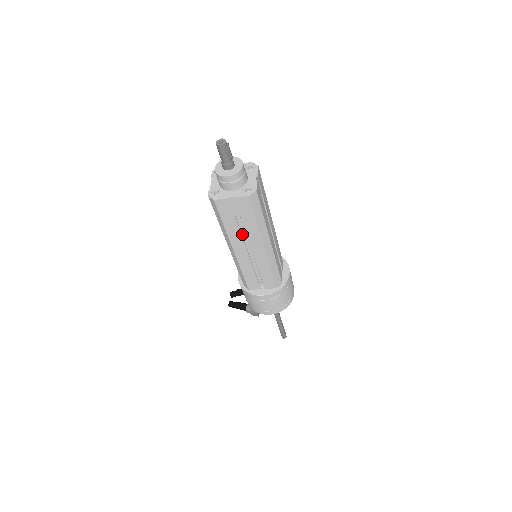
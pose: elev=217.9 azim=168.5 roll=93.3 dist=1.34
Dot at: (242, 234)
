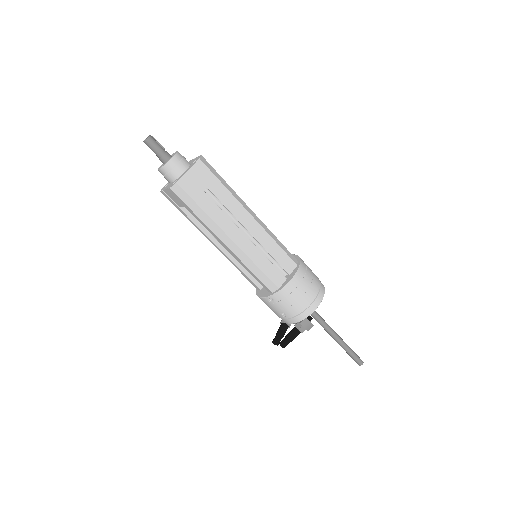
Dot at: (224, 216)
